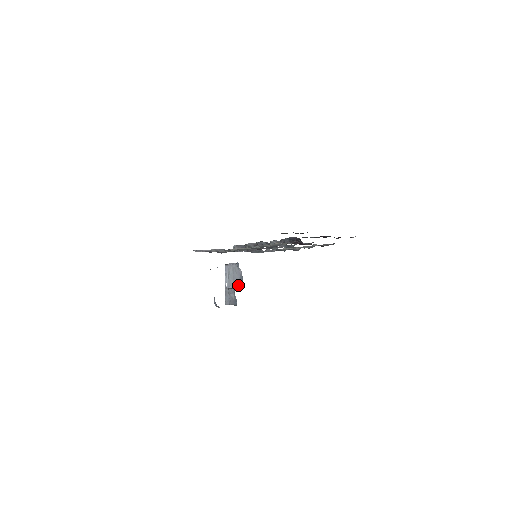
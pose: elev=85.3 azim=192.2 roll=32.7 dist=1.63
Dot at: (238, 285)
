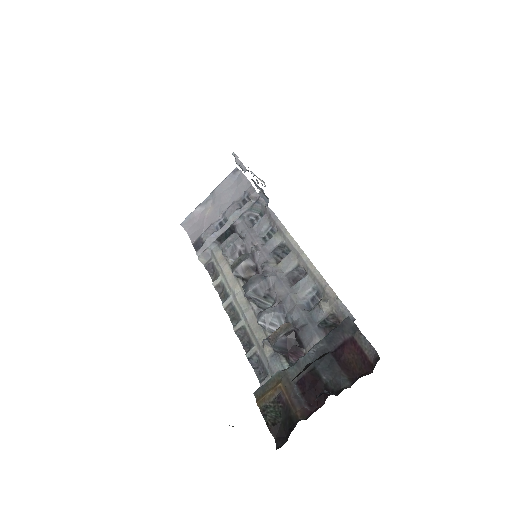
Dot at: (264, 194)
